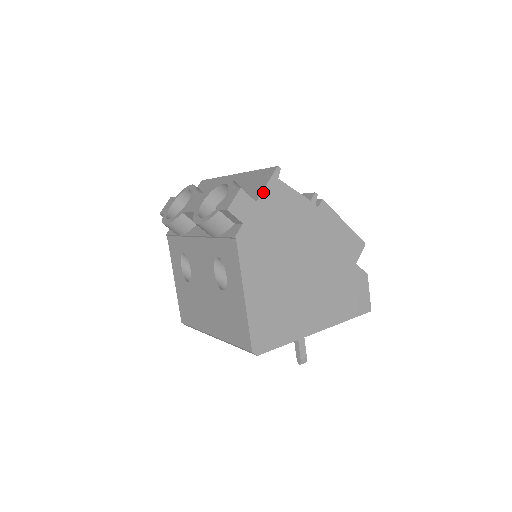
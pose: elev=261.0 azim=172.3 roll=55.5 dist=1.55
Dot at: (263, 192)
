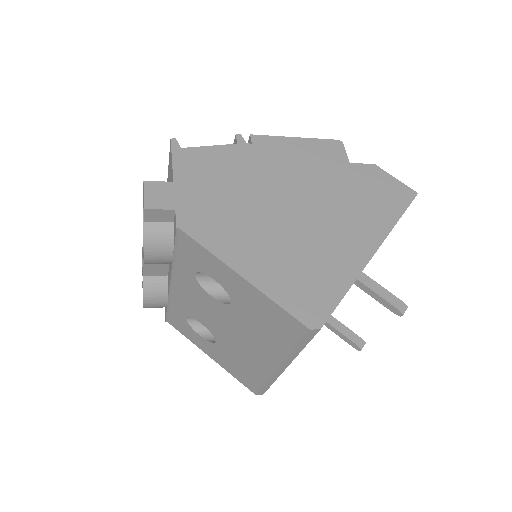
Dot at: (174, 169)
